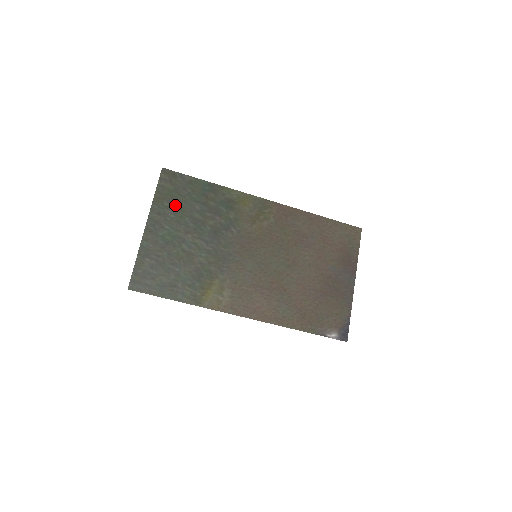
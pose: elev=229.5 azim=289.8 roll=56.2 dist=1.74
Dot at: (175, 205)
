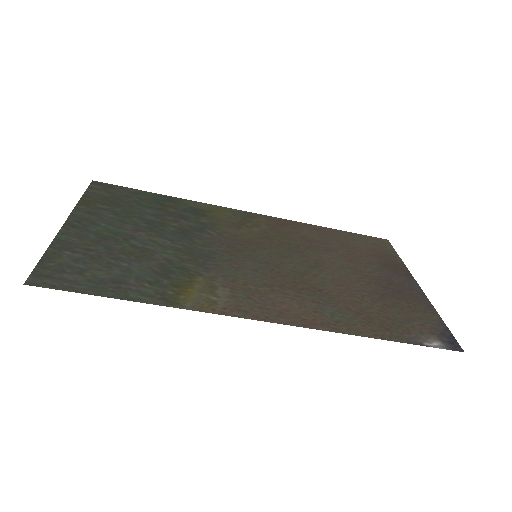
Dot at: (114, 208)
